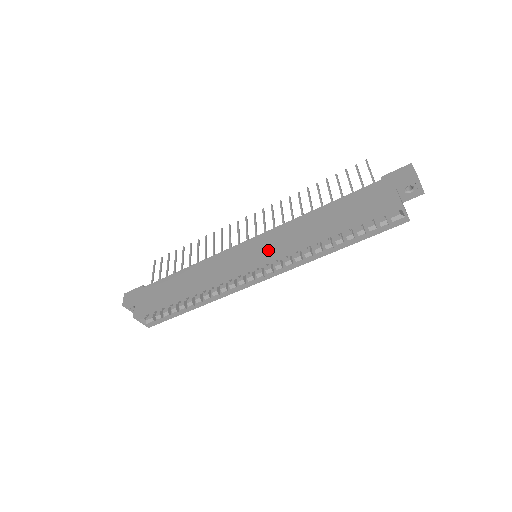
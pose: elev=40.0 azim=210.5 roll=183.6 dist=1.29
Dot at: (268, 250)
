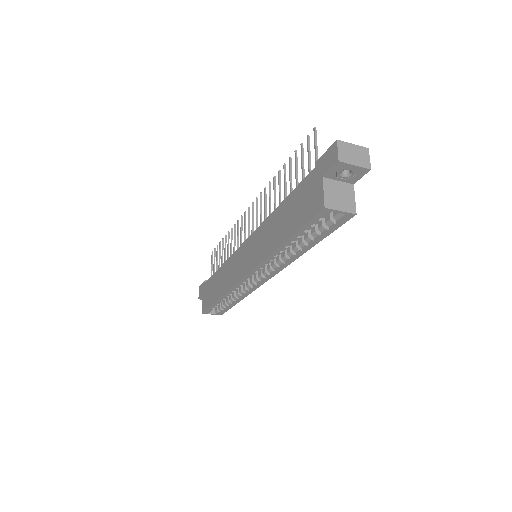
Dot at: (252, 258)
